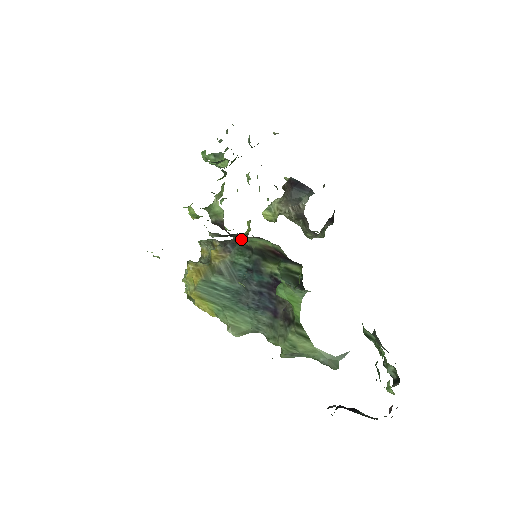
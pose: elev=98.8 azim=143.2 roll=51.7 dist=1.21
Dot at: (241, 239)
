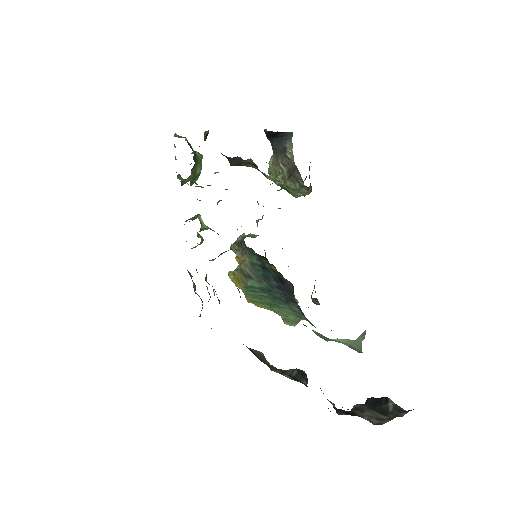
Dot at: occluded
